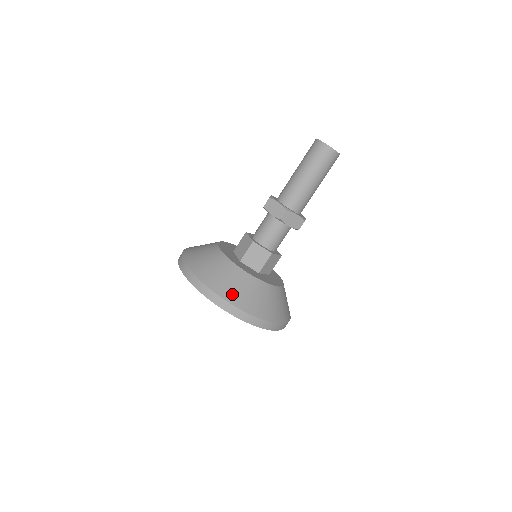
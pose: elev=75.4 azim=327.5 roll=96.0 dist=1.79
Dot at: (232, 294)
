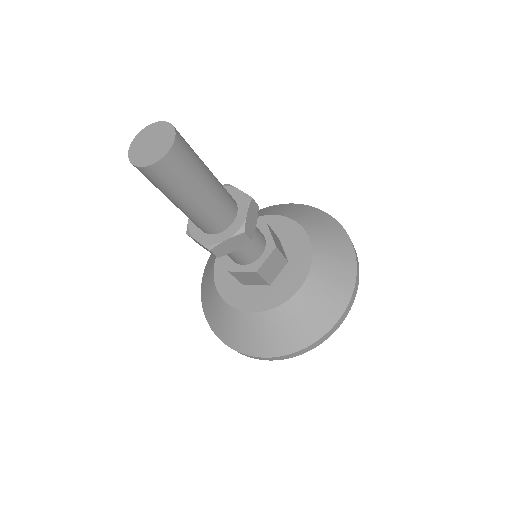
Dot at: (254, 346)
